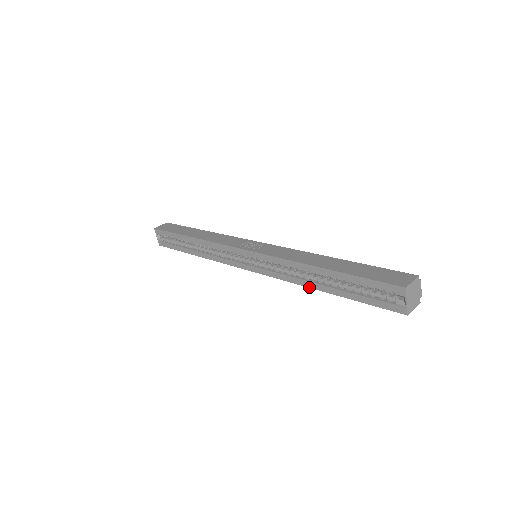
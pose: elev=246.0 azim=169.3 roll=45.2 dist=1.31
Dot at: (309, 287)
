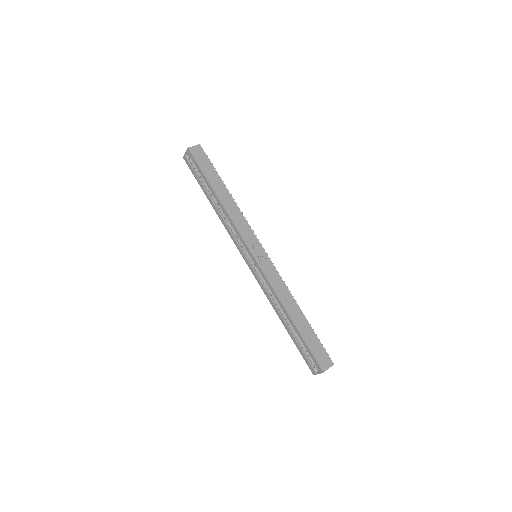
Dot at: (276, 312)
